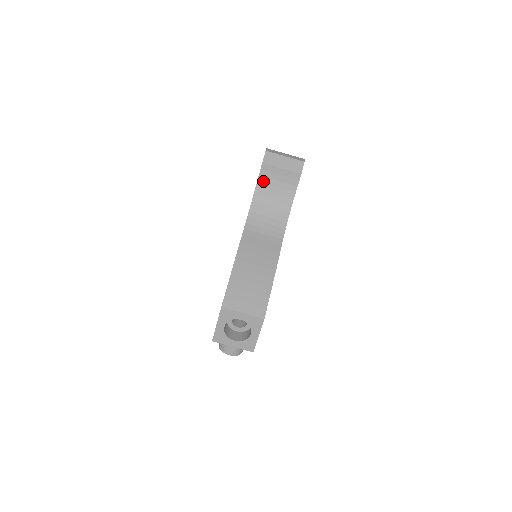
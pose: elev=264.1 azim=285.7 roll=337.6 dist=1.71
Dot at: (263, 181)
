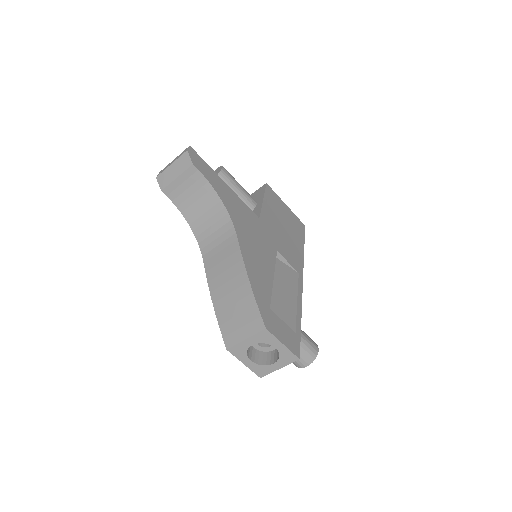
Dot at: (179, 202)
